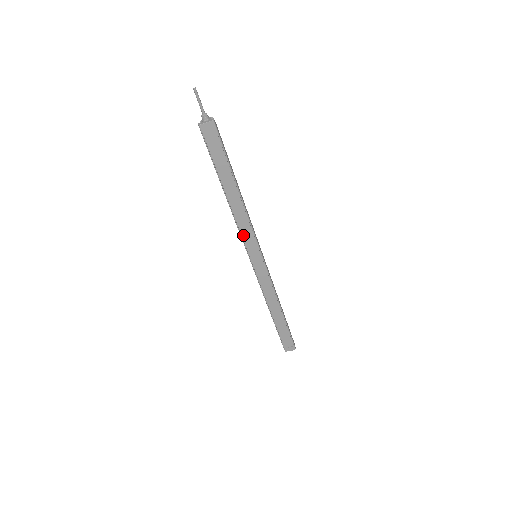
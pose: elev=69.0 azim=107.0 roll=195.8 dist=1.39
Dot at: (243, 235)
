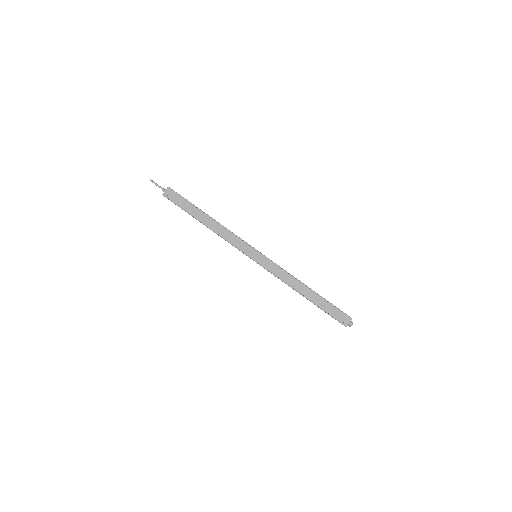
Dot at: (234, 244)
